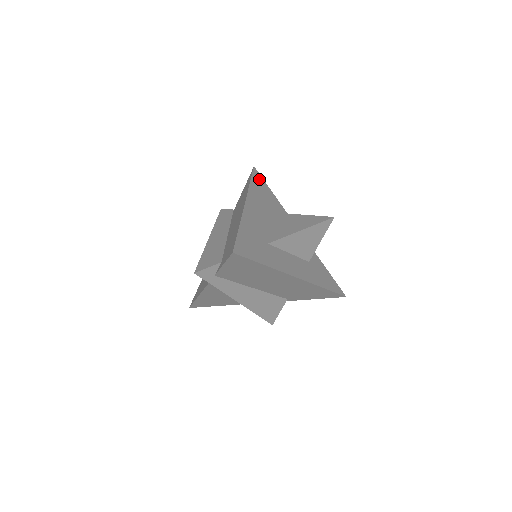
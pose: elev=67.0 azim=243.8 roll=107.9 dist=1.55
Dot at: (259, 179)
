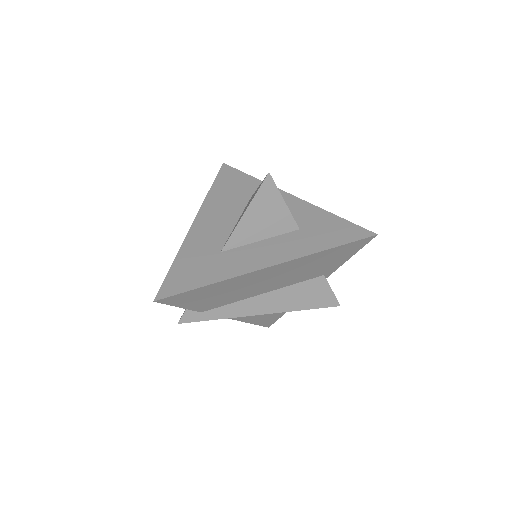
Dot at: (228, 174)
